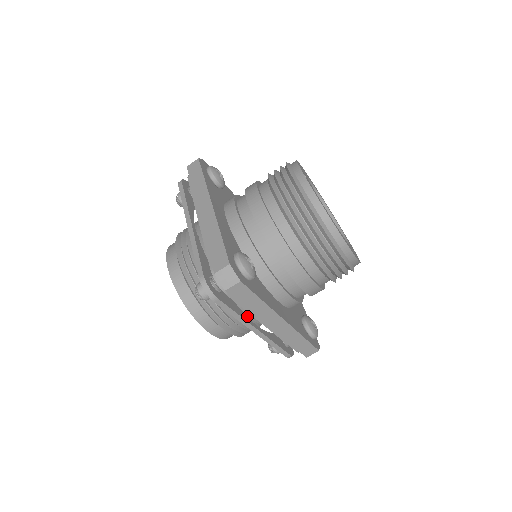
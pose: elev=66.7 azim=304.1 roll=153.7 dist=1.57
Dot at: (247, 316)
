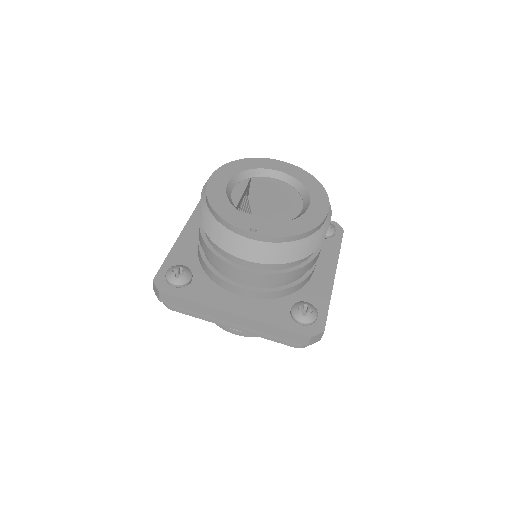
Dot at: occluded
